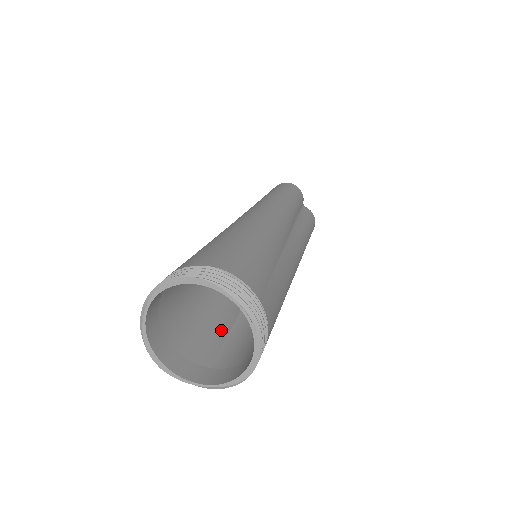
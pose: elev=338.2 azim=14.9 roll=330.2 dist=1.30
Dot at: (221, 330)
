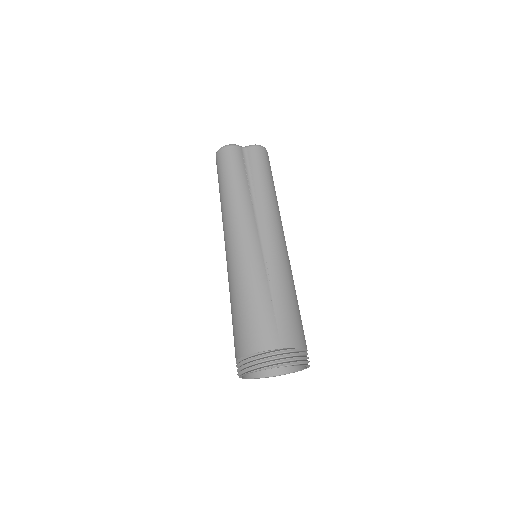
Dot at: occluded
